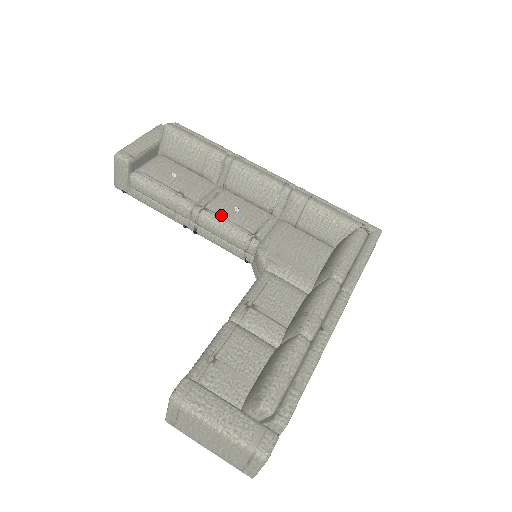
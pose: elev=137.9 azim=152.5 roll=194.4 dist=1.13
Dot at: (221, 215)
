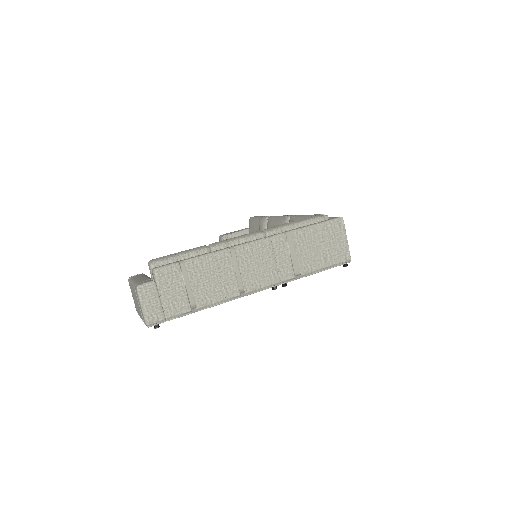
Dot at: occluded
